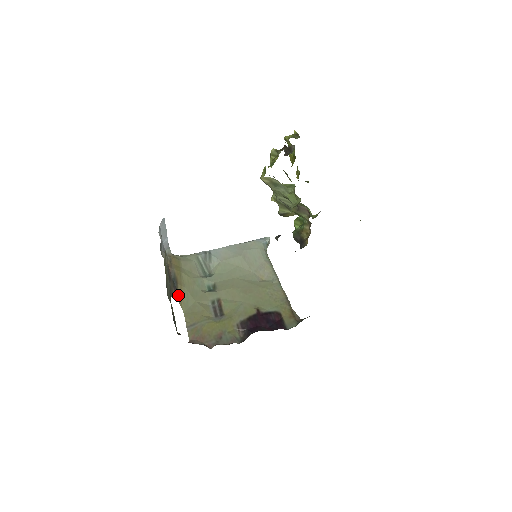
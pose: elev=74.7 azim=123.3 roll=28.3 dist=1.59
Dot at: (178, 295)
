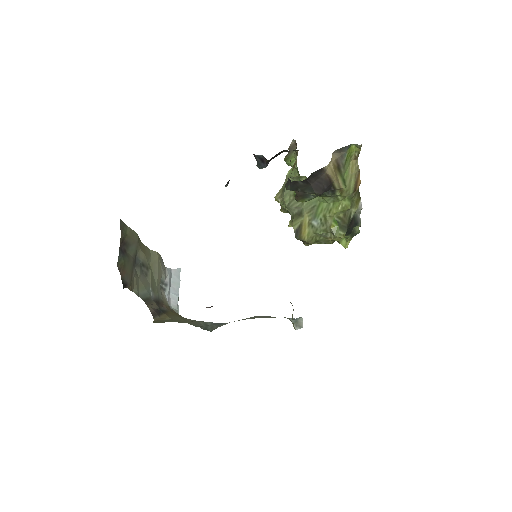
Dot at: (158, 317)
